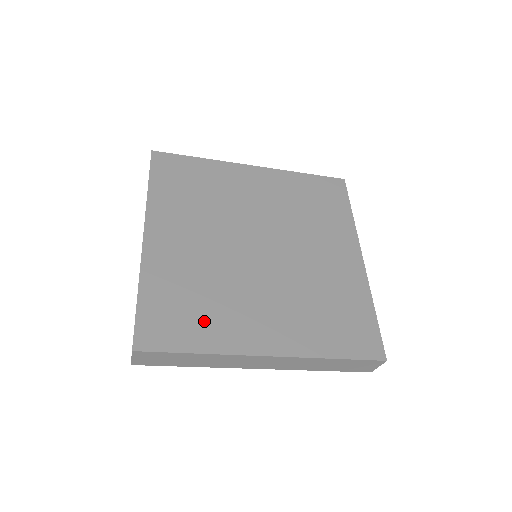
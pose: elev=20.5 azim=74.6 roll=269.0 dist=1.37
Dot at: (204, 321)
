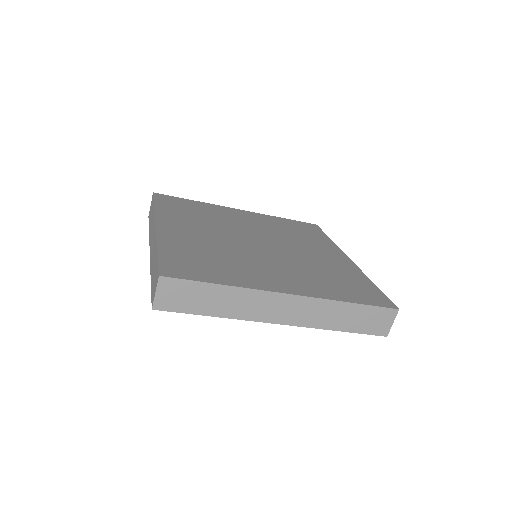
Dot at: (223, 270)
